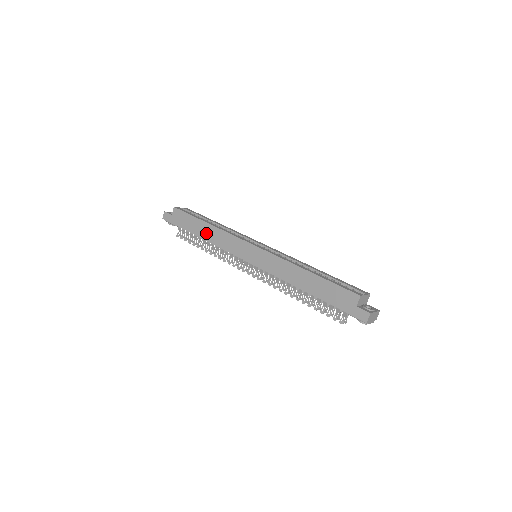
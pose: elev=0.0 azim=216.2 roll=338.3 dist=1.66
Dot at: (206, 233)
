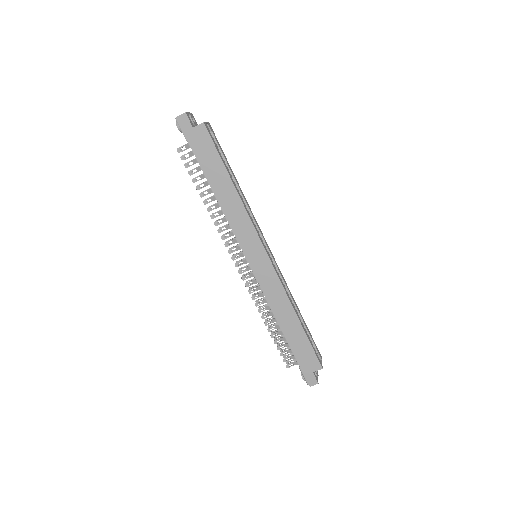
Dot at: (224, 193)
